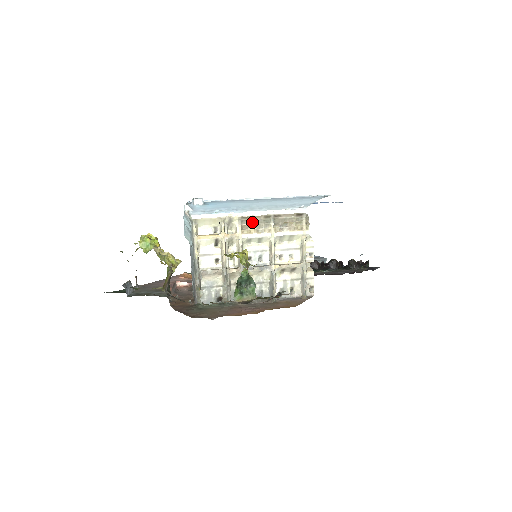
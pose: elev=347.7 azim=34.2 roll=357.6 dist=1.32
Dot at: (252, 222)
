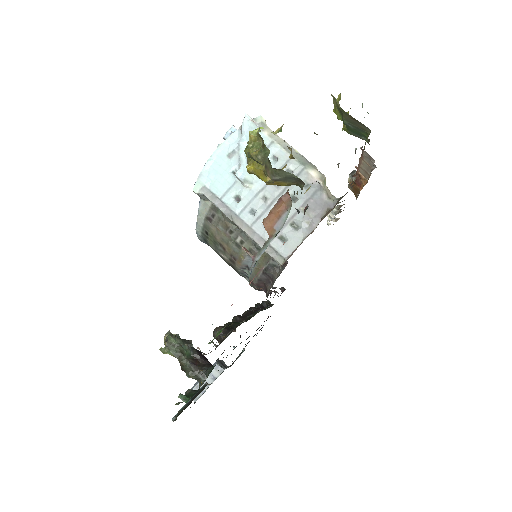
Dot at: occluded
